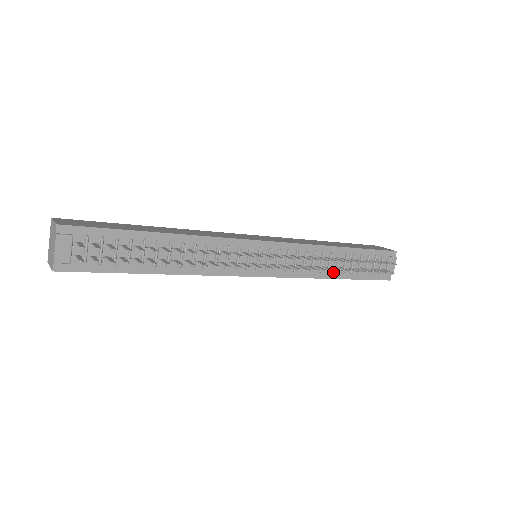
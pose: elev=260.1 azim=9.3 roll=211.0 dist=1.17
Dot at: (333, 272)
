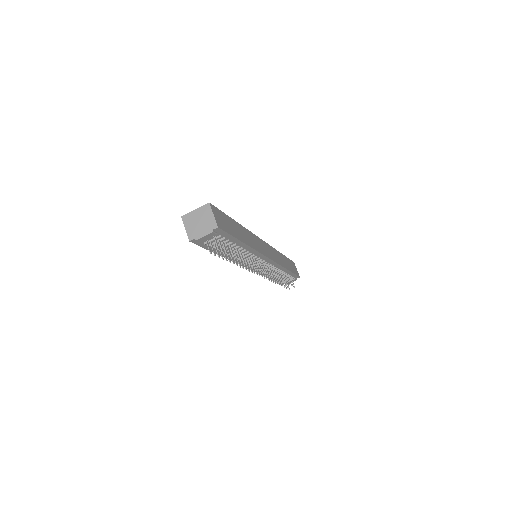
Dot at: occluded
